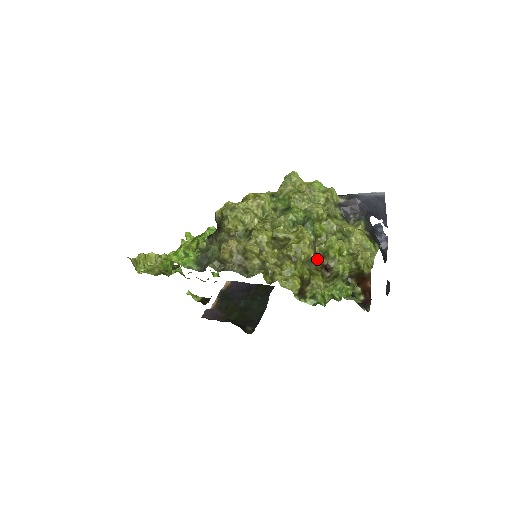
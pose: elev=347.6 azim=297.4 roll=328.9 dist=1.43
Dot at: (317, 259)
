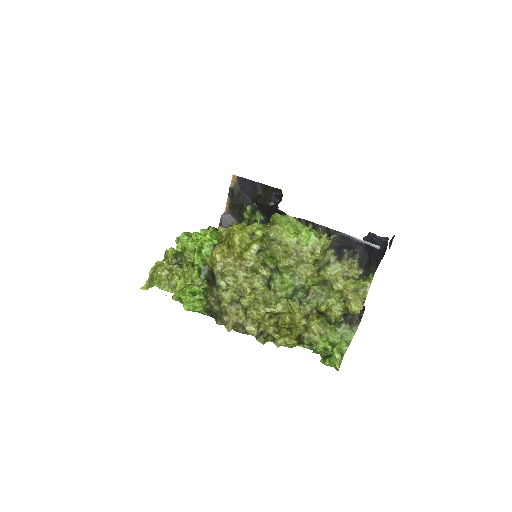
Dot at: occluded
